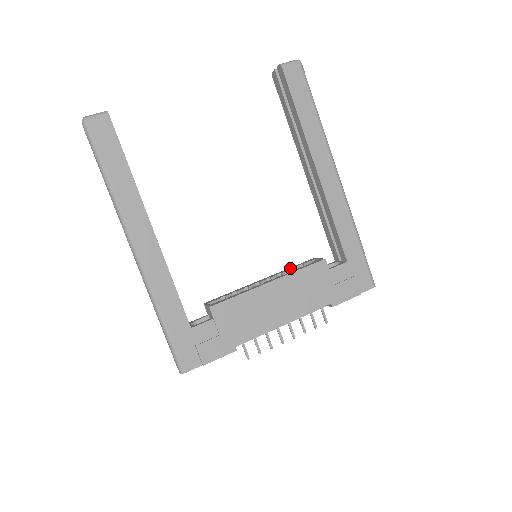
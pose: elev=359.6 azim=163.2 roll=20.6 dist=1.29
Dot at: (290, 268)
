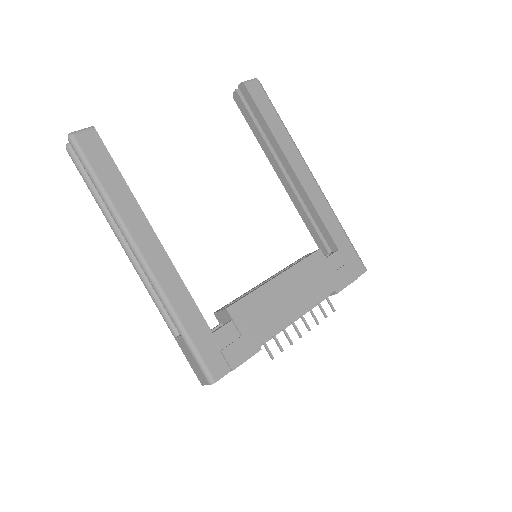
Dot at: (287, 266)
